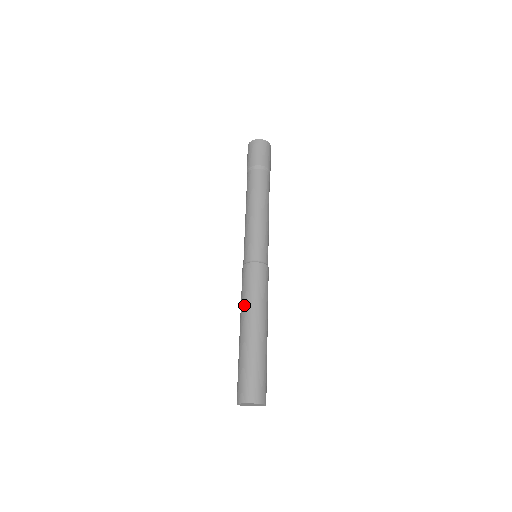
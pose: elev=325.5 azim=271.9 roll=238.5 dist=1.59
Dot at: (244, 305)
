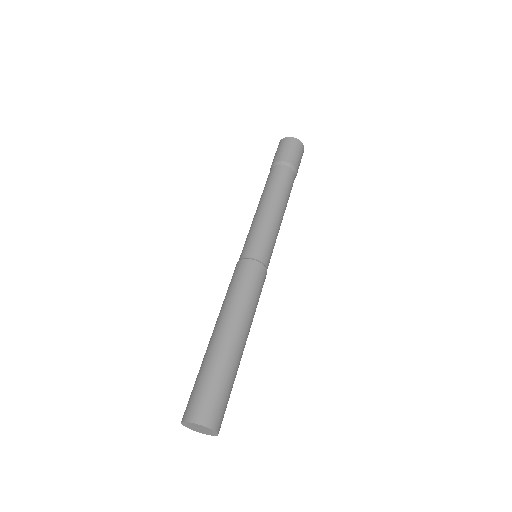
Dot at: (223, 305)
